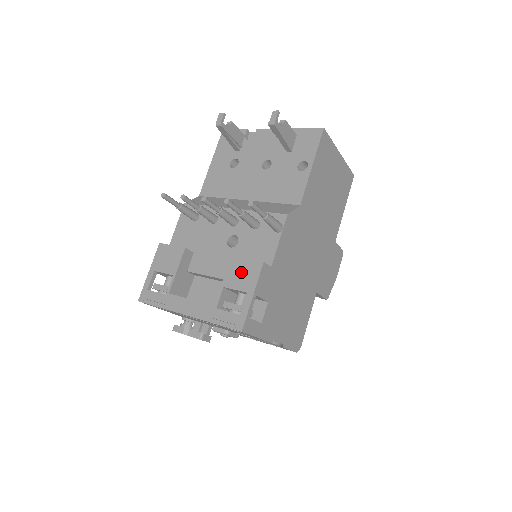
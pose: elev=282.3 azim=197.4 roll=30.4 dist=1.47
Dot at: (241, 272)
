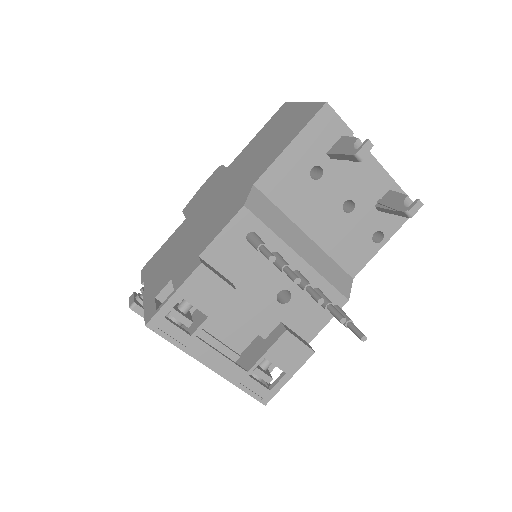
Dot at: (290, 352)
